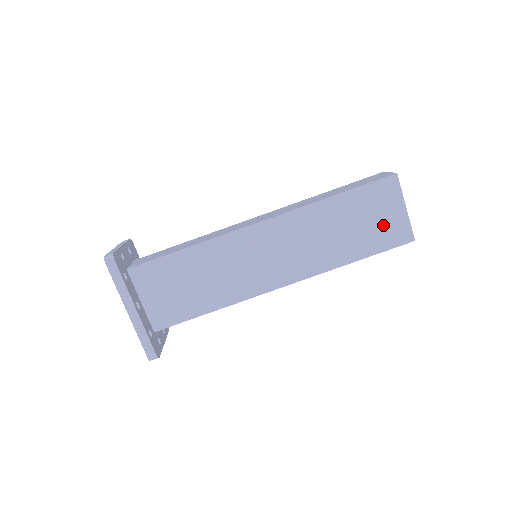
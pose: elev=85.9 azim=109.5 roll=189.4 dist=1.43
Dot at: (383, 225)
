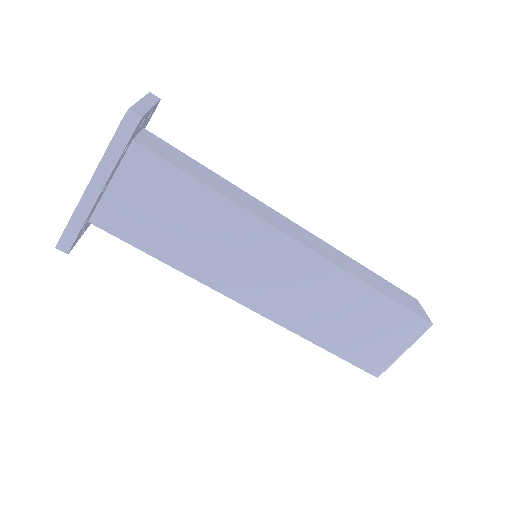
Dot at: (375, 346)
